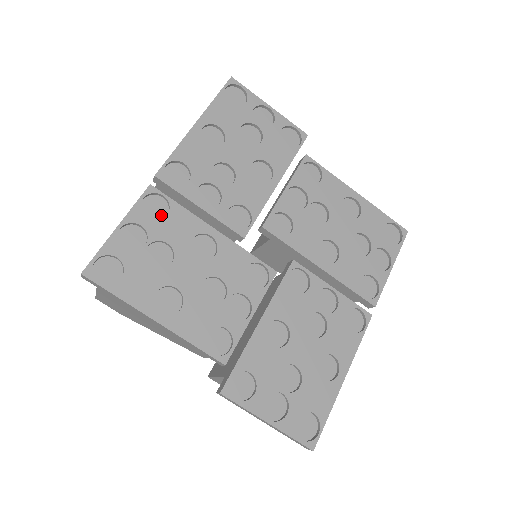
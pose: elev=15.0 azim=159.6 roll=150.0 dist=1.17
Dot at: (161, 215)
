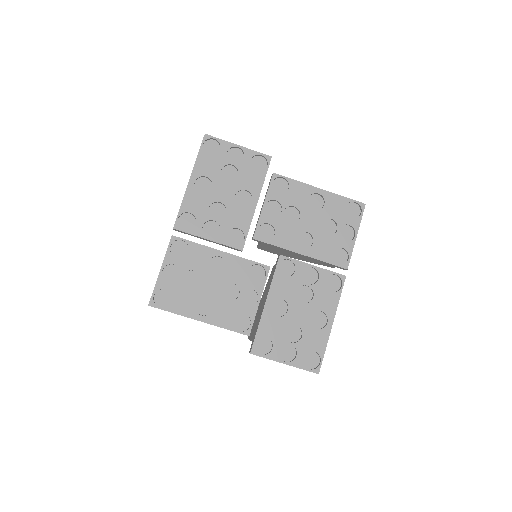
Dot at: (185, 253)
